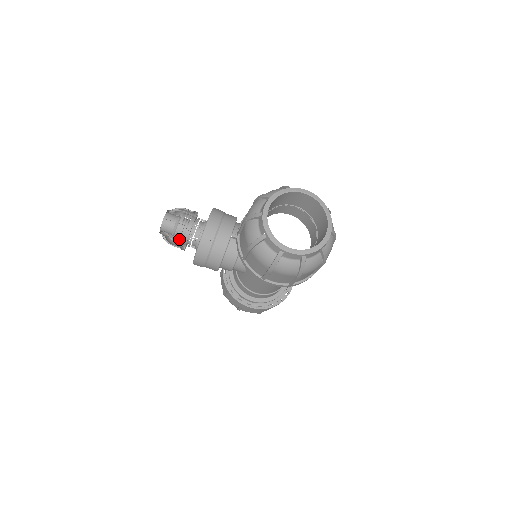
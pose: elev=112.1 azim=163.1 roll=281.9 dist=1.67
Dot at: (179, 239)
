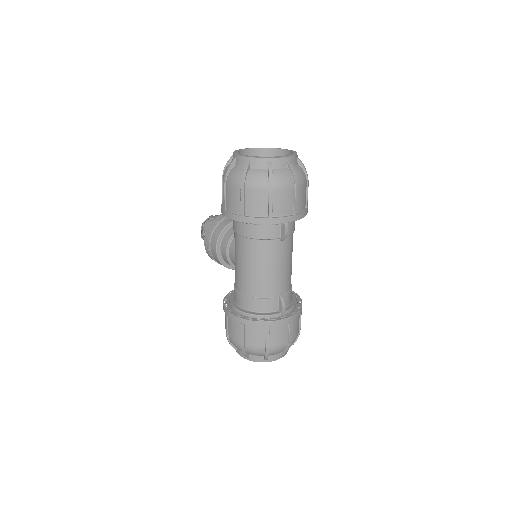
Dot at: occluded
